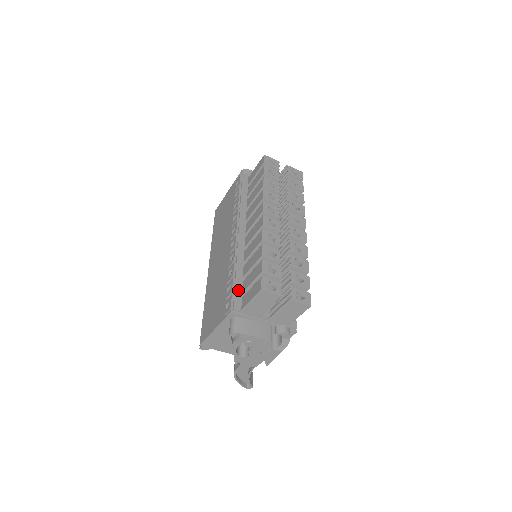
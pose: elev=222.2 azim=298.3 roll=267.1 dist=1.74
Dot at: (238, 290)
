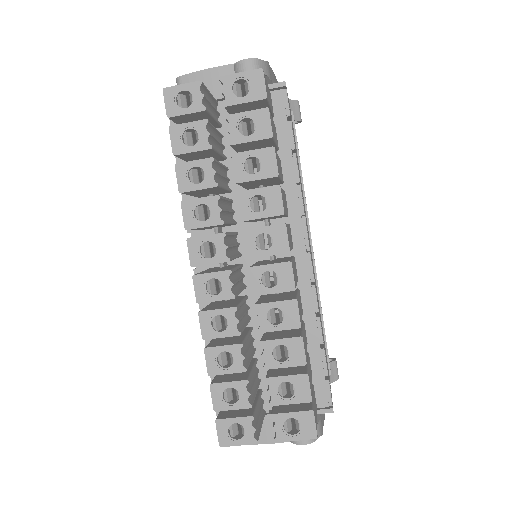
Dot at: occluded
